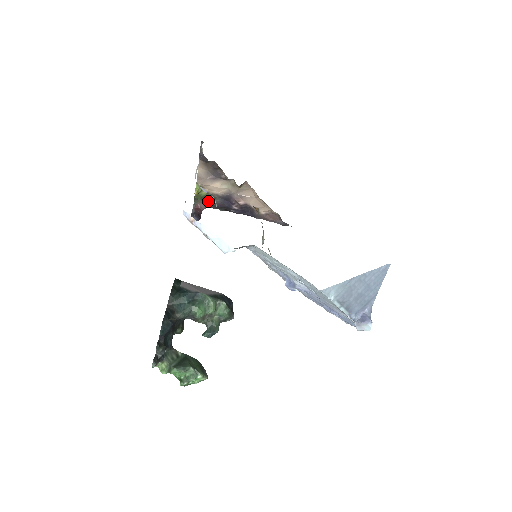
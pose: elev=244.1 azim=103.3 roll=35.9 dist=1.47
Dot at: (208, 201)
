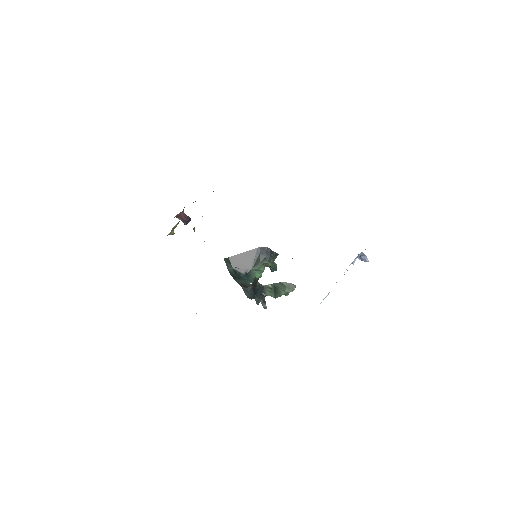
Dot at: occluded
